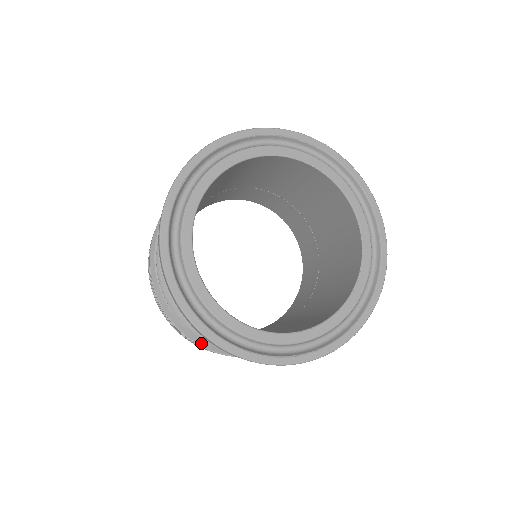
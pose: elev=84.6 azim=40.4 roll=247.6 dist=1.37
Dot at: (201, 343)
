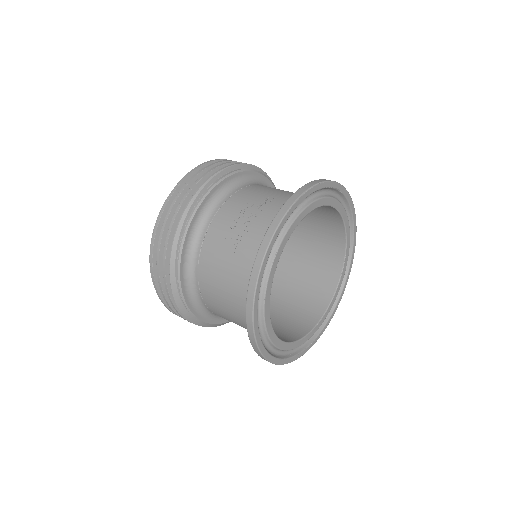
Dot at: (204, 326)
